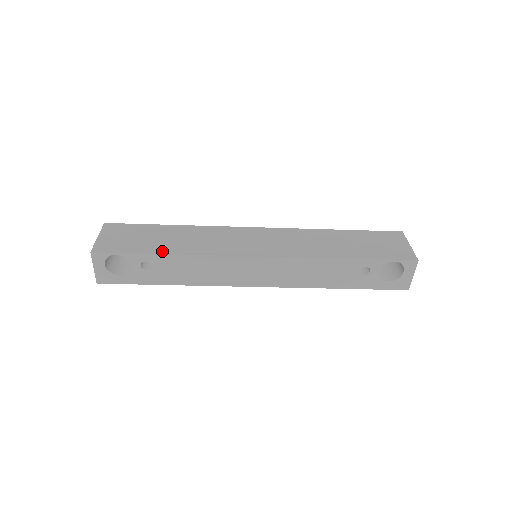
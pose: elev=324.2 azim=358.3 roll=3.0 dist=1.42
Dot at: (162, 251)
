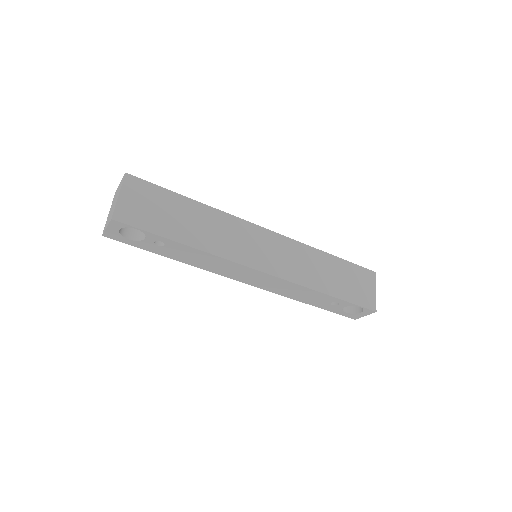
Dot at: (181, 239)
